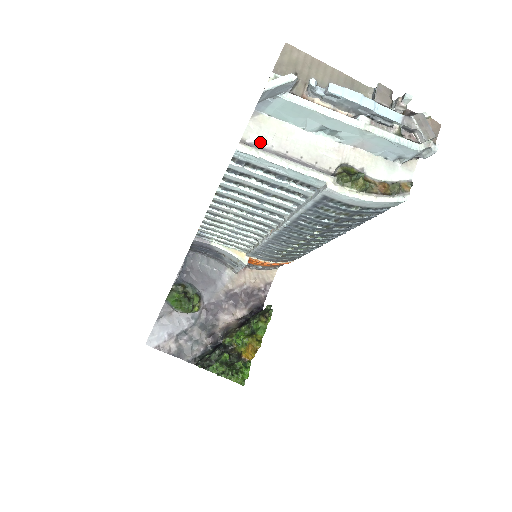
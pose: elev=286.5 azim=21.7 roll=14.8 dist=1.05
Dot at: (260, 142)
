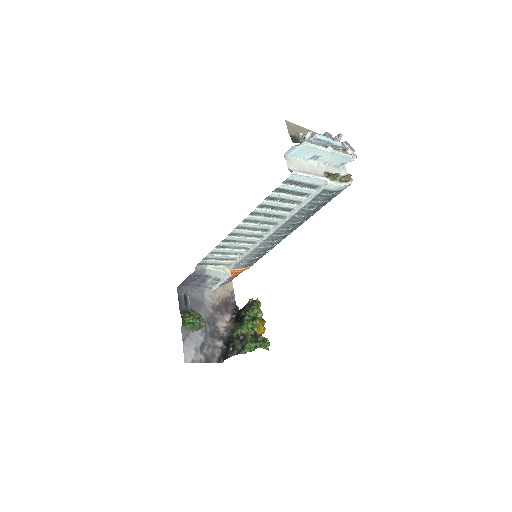
Dot at: (295, 169)
